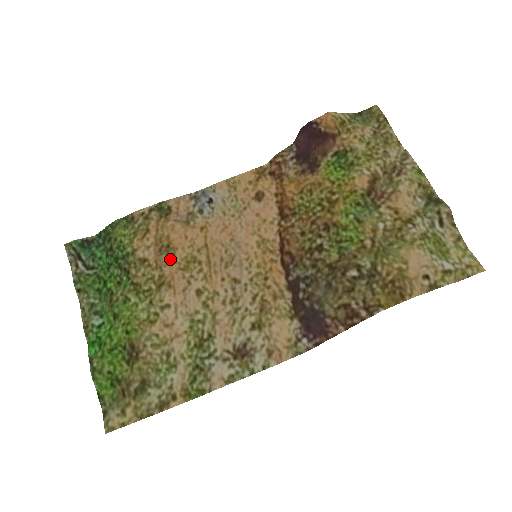
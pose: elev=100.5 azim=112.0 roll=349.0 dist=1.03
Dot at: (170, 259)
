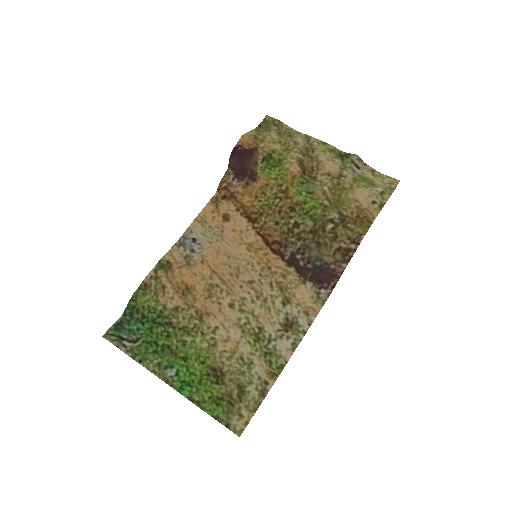
Dot at: (195, 296)
